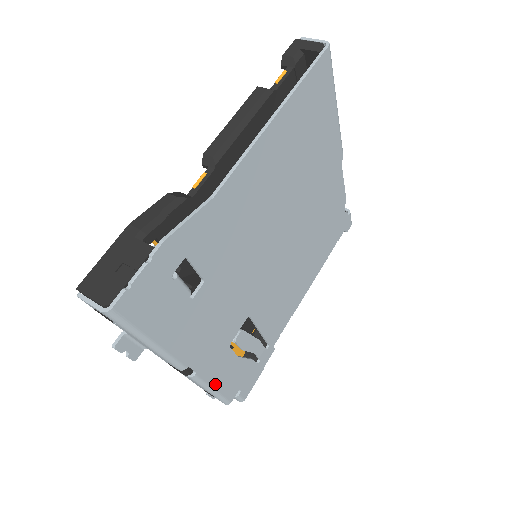
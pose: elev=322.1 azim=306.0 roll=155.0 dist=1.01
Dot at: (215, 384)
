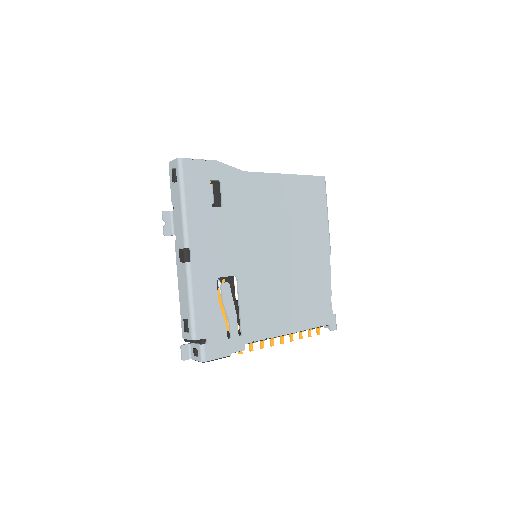
Dot at: (196, 296)
